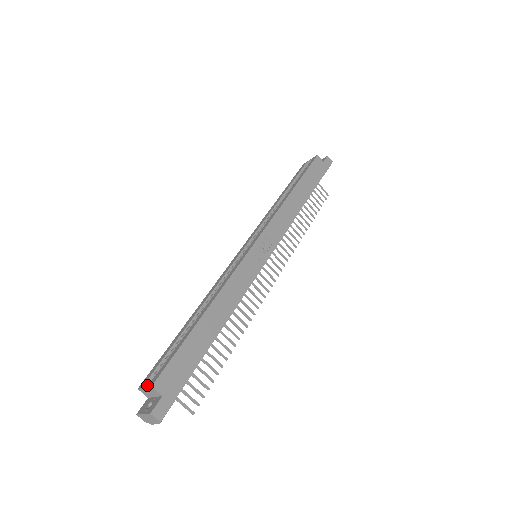
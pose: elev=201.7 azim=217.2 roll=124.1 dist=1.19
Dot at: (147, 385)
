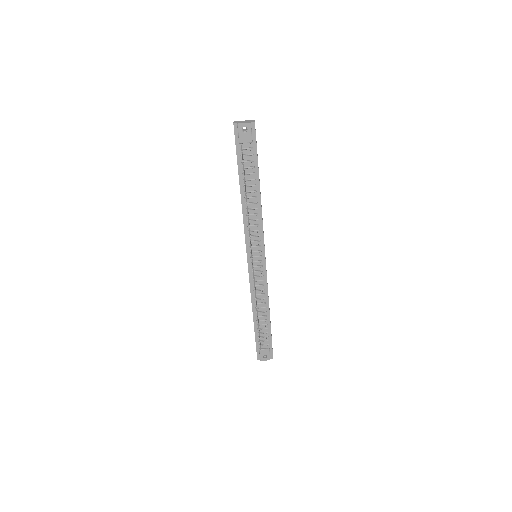
Dot at: occluded
